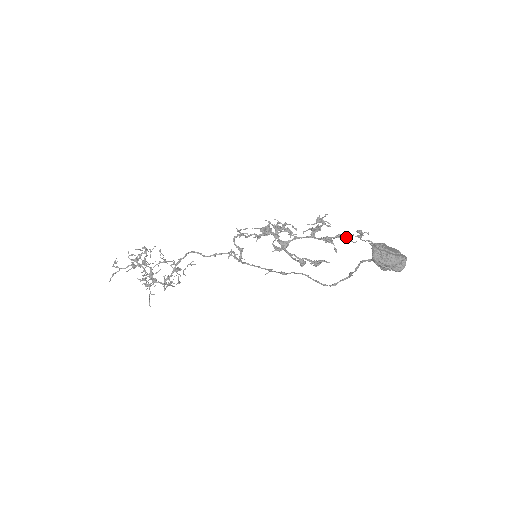
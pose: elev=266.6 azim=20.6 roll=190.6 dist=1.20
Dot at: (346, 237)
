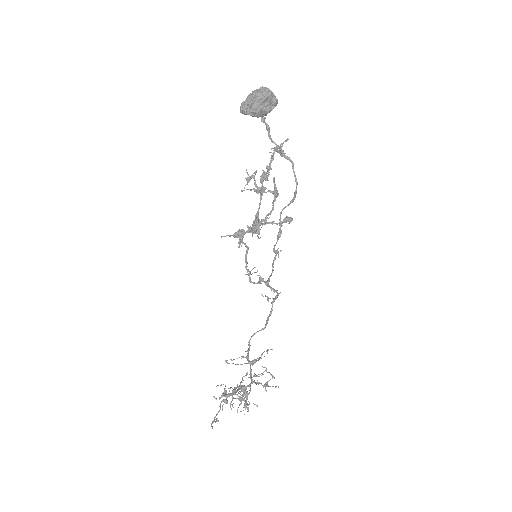
Dot at: (270, 160)
